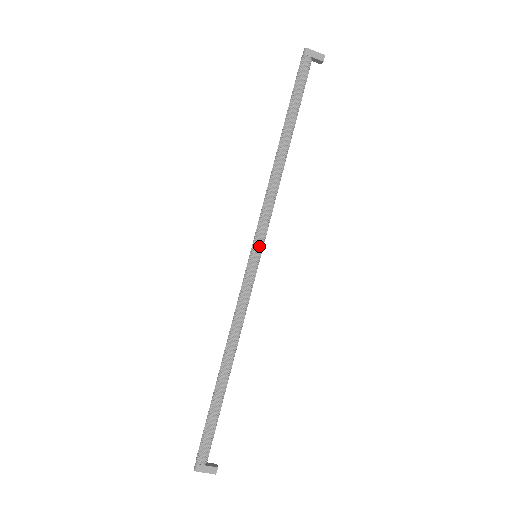
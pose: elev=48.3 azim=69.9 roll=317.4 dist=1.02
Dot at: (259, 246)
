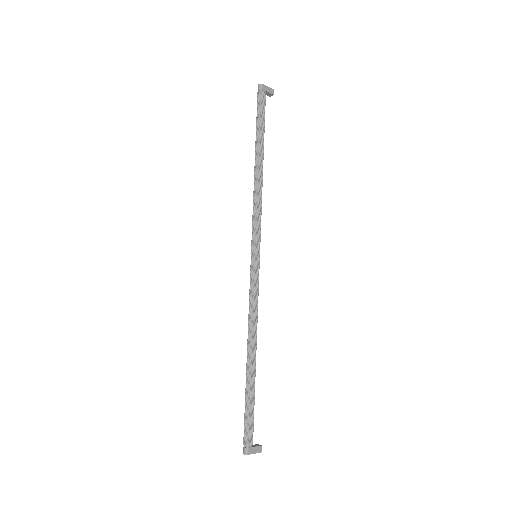
Dot at: (258, 247)
